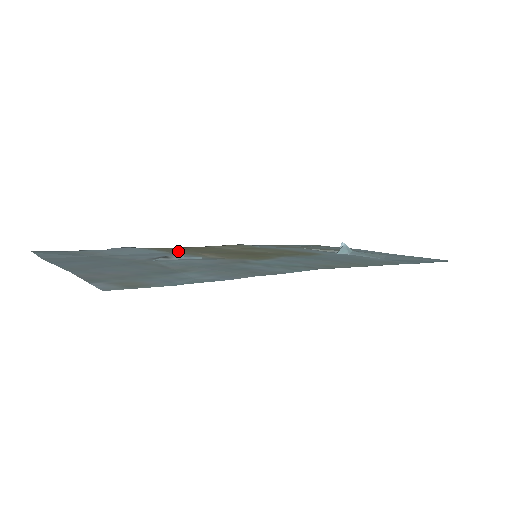
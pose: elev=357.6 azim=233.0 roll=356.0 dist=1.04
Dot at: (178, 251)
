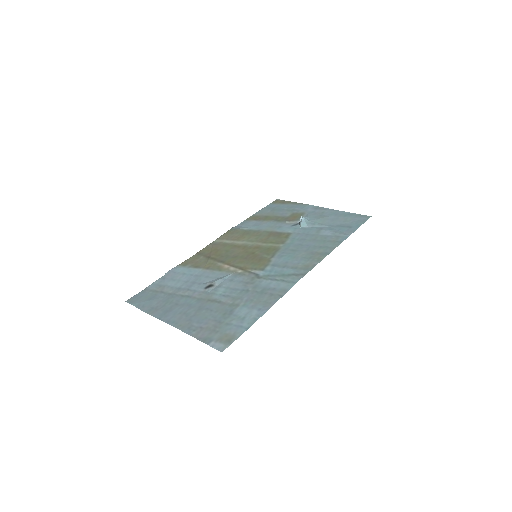
Dot at: (206, 264)
